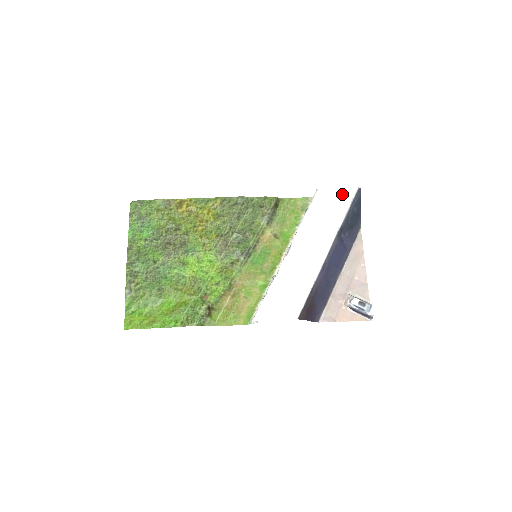
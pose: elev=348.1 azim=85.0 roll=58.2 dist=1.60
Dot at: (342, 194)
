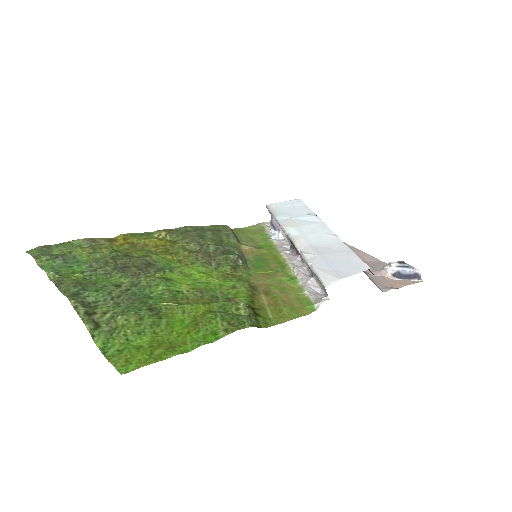
Dot at: (292, 203)
